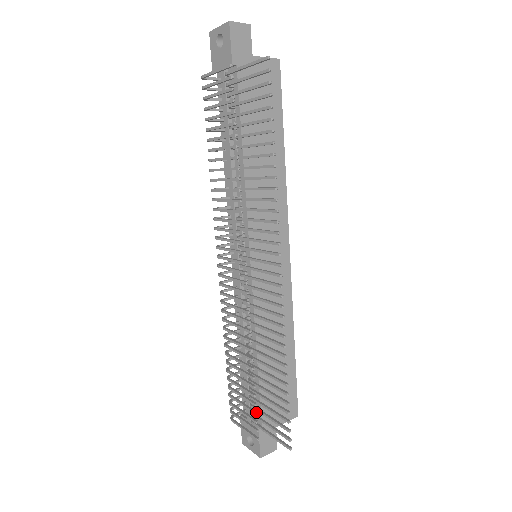
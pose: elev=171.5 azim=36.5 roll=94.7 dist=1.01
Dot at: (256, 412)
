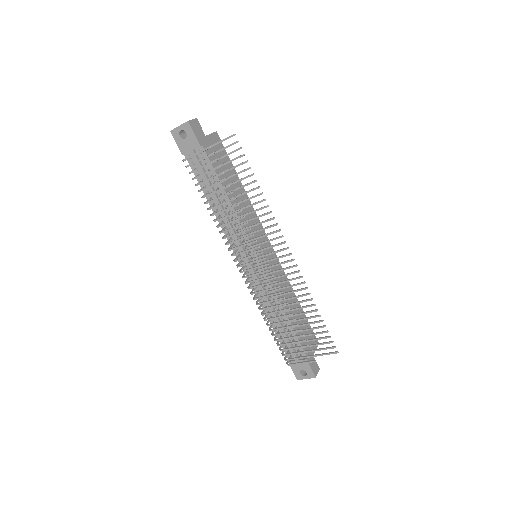
Dot at: (307, 345)
